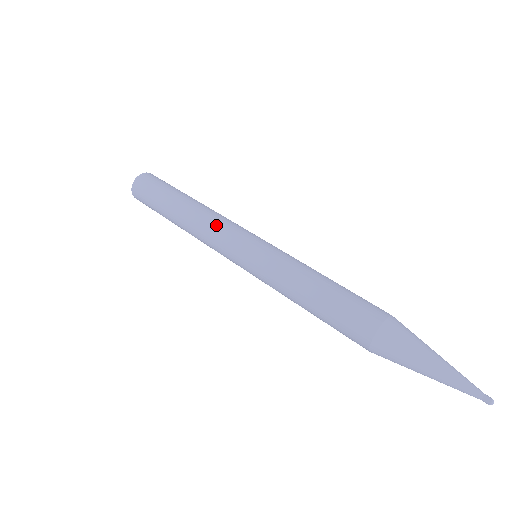
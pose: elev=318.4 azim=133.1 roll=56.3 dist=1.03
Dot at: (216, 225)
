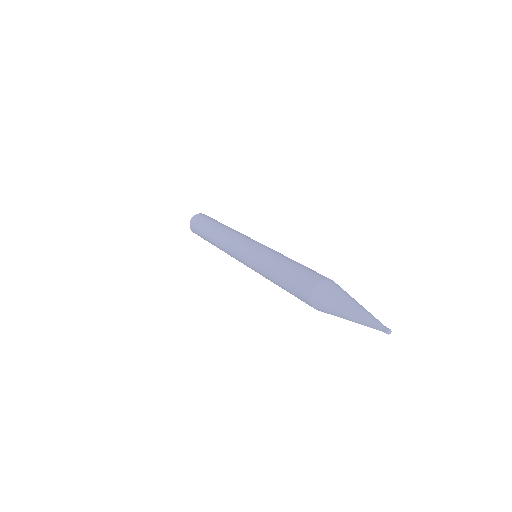
Dot at: (227, 245)
